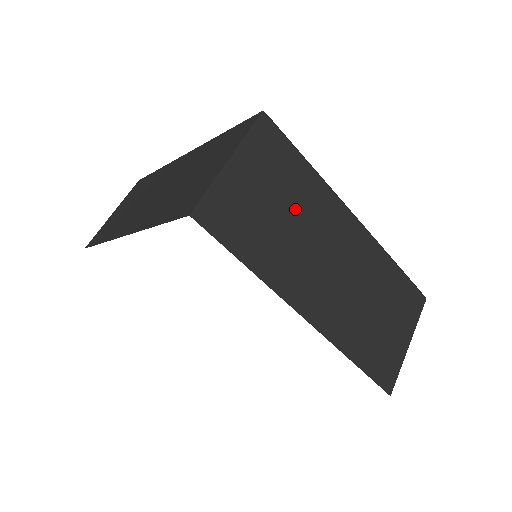
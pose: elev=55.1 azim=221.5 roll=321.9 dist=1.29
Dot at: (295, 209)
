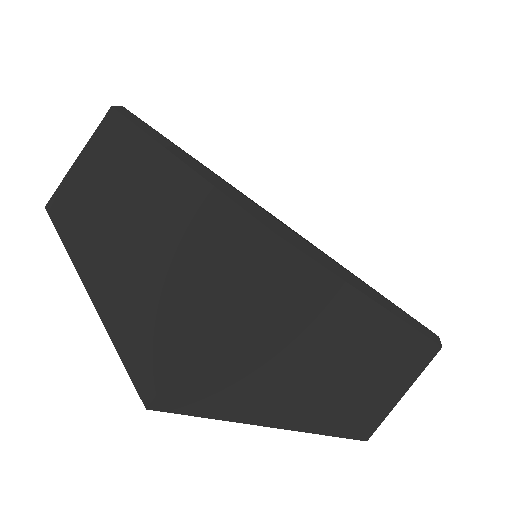
Dot at: (300, 336)
